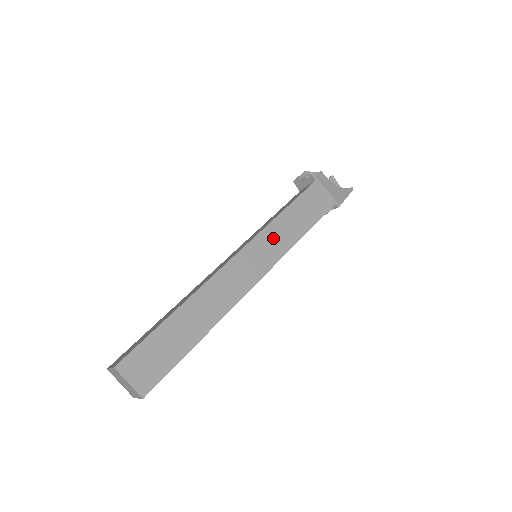
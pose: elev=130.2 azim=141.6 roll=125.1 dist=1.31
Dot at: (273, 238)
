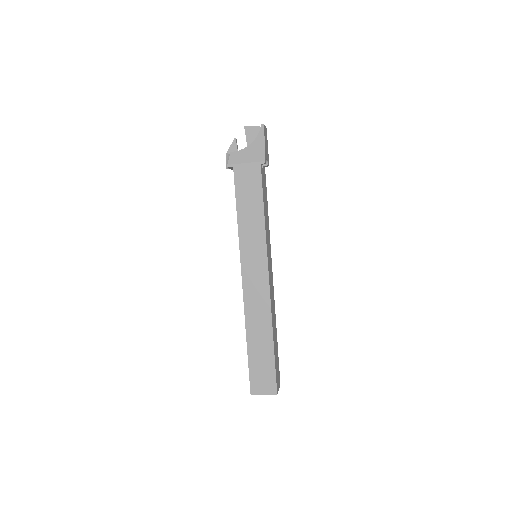
Dot at: (250, 243)
